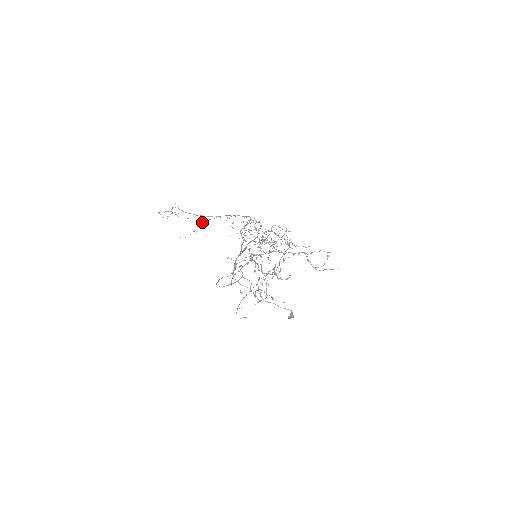
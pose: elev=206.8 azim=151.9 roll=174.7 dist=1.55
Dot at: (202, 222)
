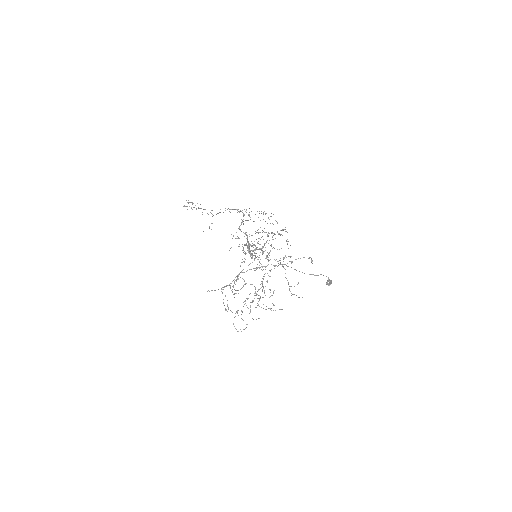
Dot at: (212, 216)
